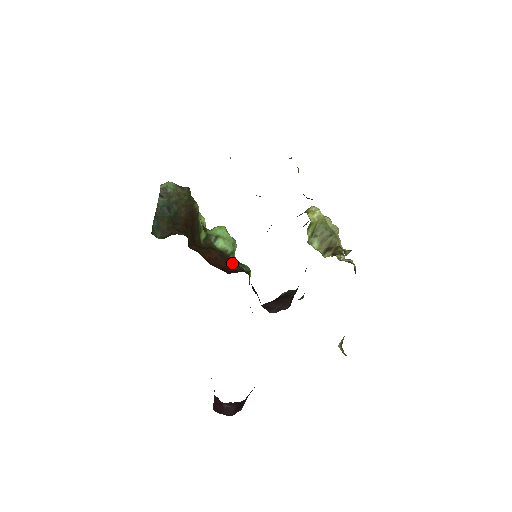
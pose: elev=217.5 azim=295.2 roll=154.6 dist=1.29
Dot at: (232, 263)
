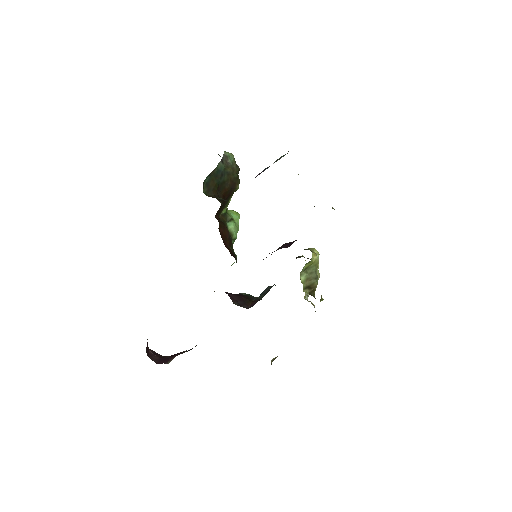
Dot at: (232, 248)
